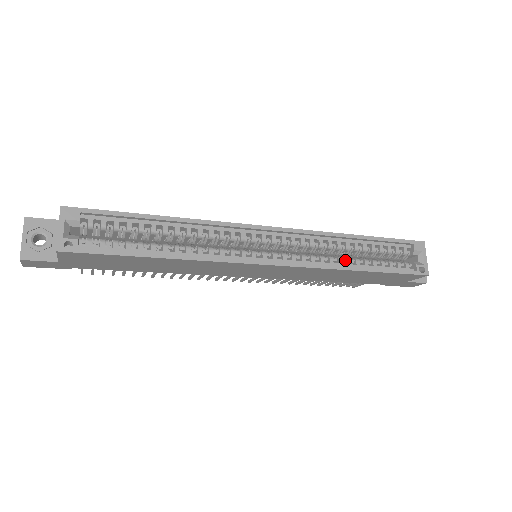
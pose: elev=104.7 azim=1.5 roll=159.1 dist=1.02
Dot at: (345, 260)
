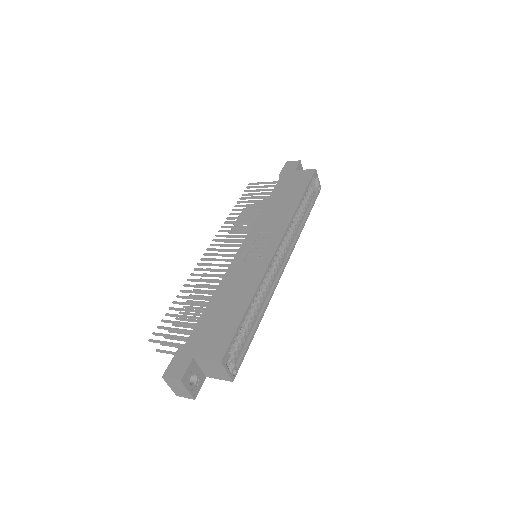
Dot at: (298, 221)
